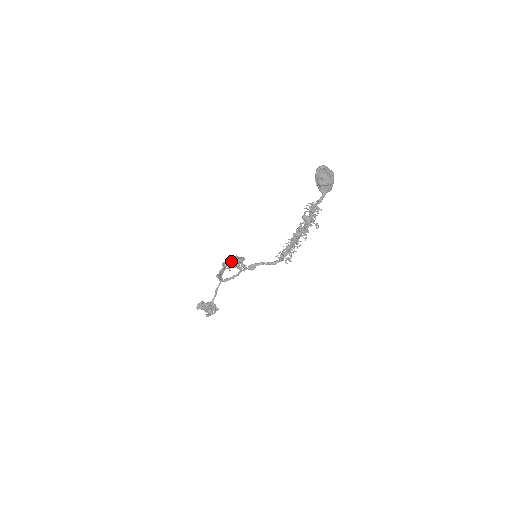
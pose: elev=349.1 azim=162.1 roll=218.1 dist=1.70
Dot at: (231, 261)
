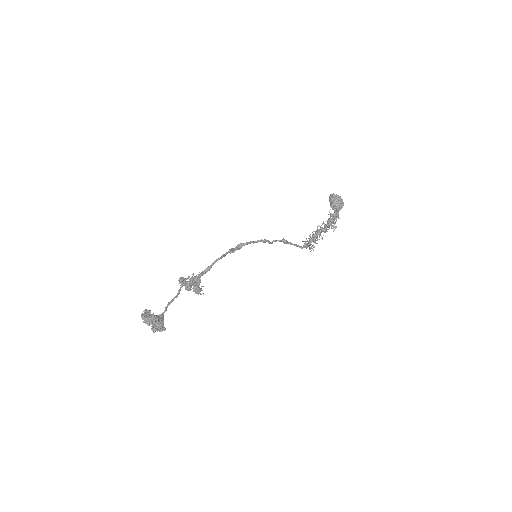
Dot at: occluded
